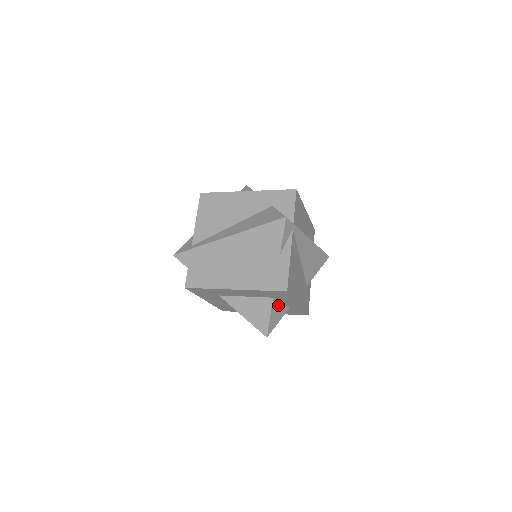
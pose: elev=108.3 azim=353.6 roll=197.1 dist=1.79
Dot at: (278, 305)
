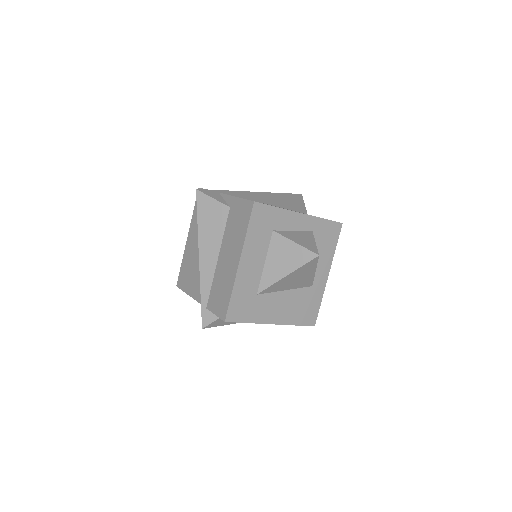
Dot at: (291, 234)
